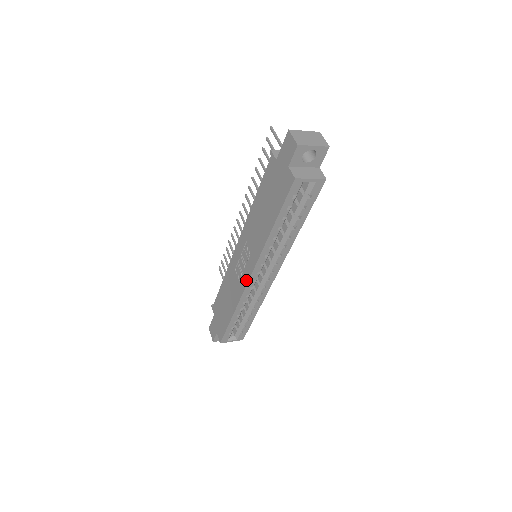
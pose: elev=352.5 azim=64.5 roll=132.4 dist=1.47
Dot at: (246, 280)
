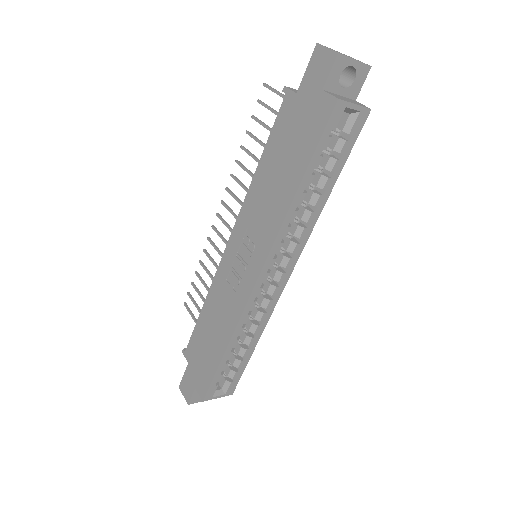
Dot at: (250, 285)
